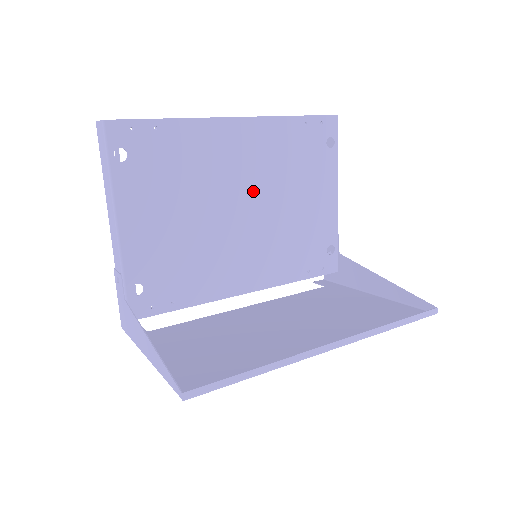
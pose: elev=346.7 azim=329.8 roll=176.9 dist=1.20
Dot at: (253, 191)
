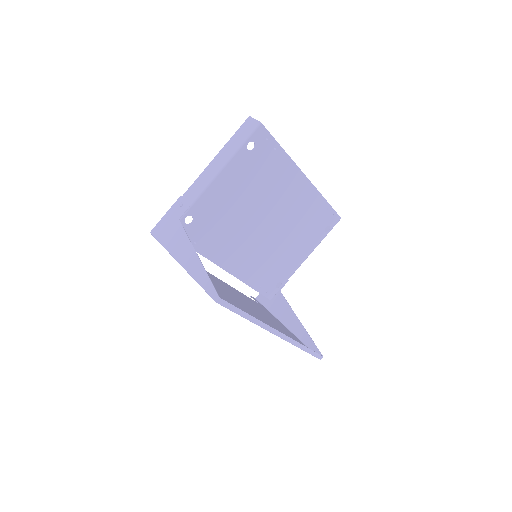
Dot at: (279, 220)
